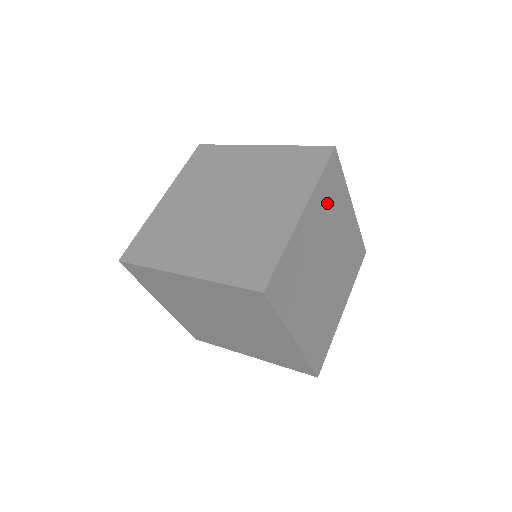
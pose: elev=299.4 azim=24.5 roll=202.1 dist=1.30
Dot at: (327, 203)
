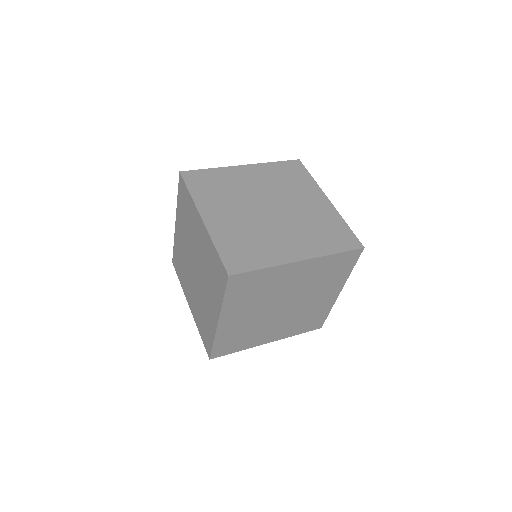
Dot at: (216, 192)
